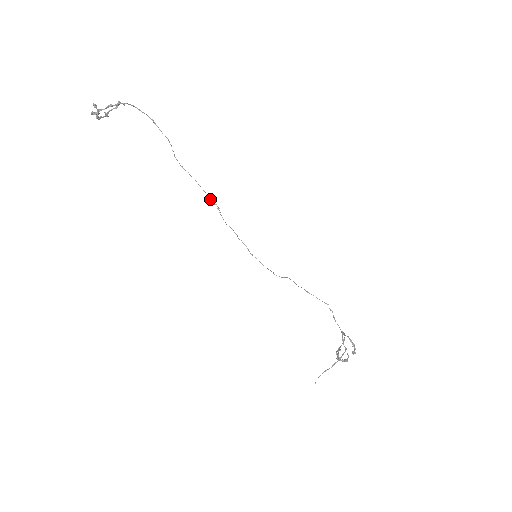
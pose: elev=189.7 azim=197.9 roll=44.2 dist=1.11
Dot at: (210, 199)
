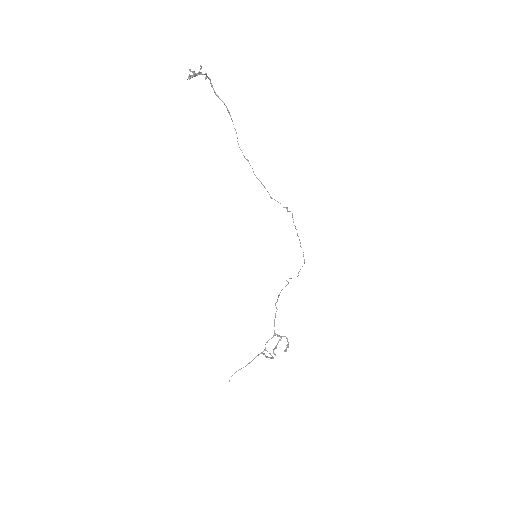
Dot at: occluded
